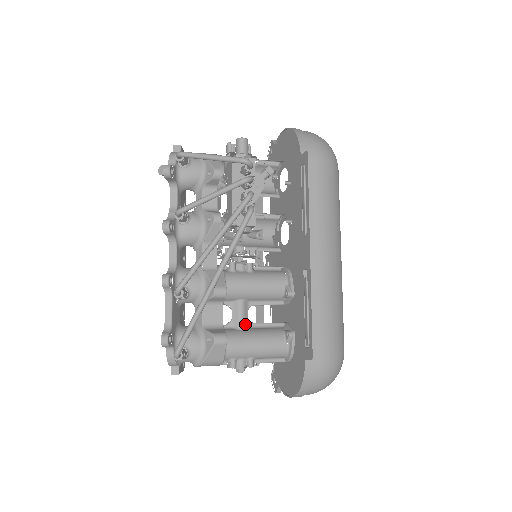
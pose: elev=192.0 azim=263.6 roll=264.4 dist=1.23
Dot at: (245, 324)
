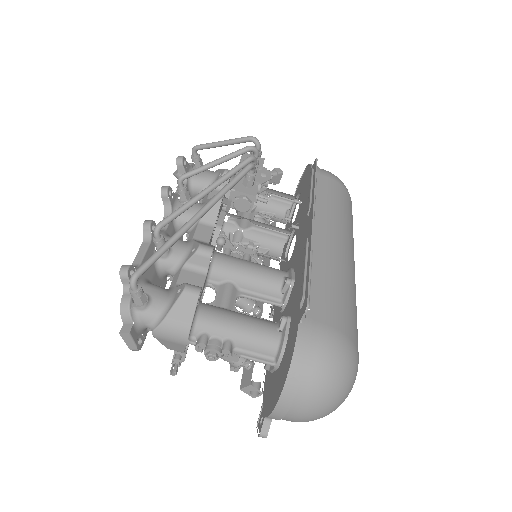
Dot at: (229, 307)
